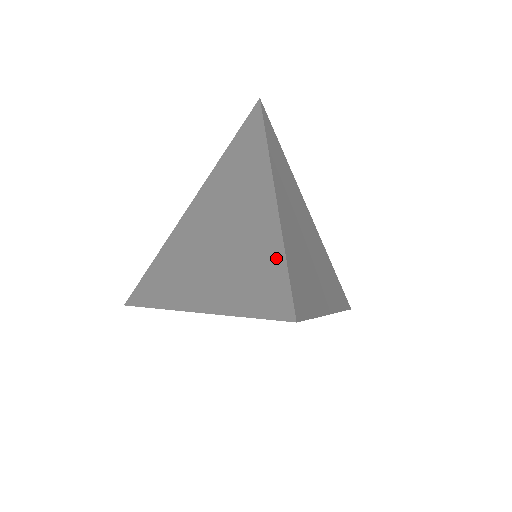
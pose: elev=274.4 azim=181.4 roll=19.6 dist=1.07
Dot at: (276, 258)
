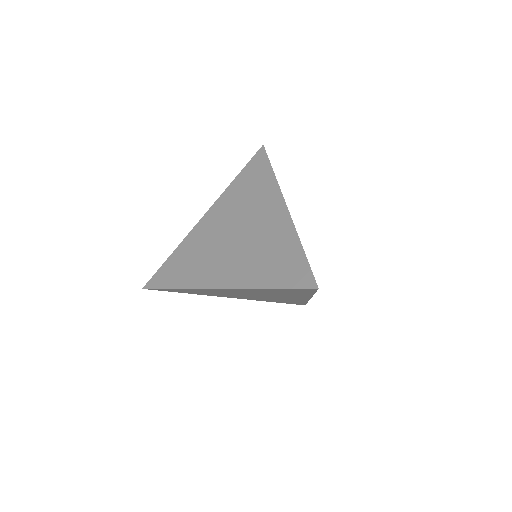
Dot at: (296, 251)
